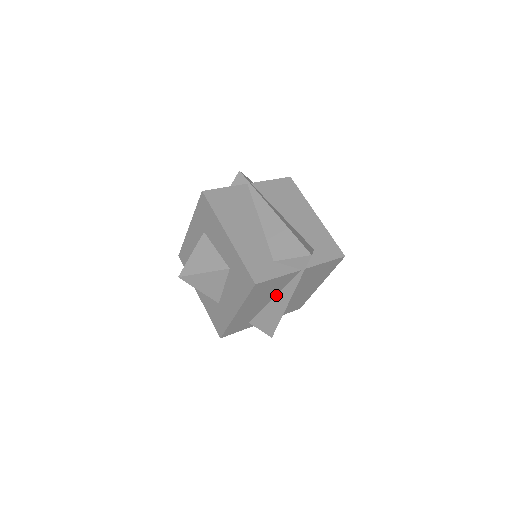
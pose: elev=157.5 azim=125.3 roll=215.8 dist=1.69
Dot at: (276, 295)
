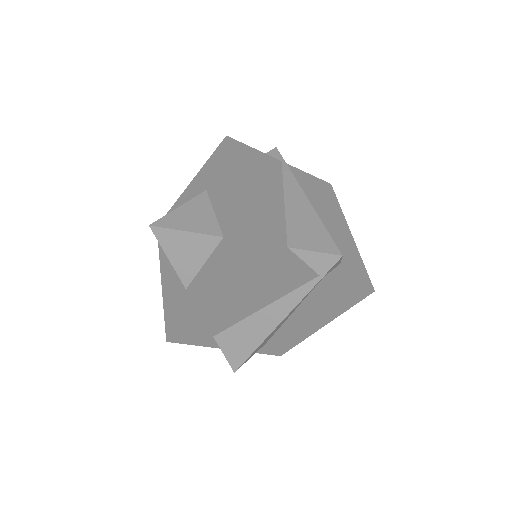
Dot at: (268, 304)
